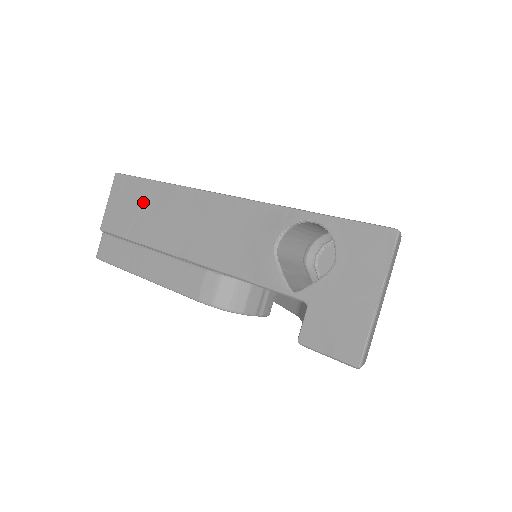
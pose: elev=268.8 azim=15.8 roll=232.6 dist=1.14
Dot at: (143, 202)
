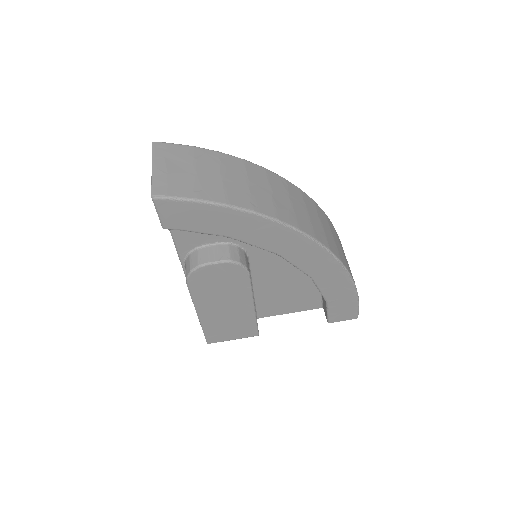
Dot at: occluded
